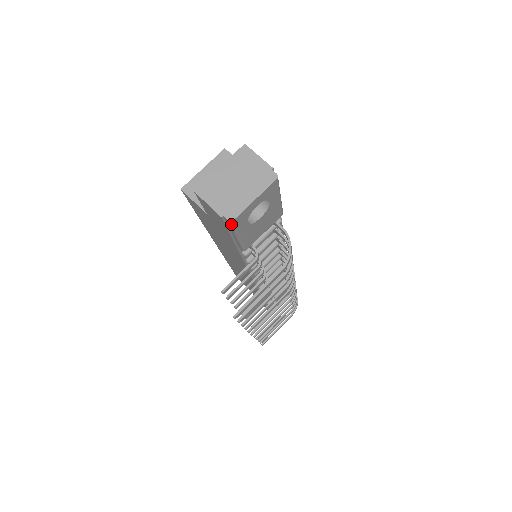
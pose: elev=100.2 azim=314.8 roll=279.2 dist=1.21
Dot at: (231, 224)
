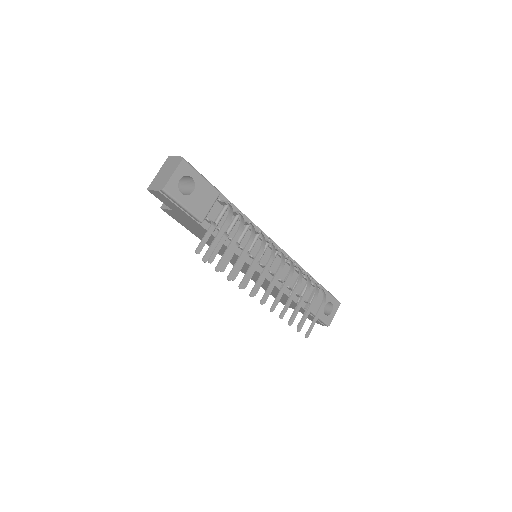
Dot at: (165, 193)
